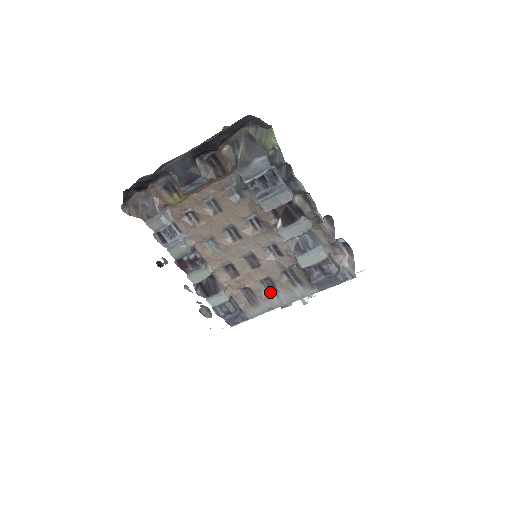
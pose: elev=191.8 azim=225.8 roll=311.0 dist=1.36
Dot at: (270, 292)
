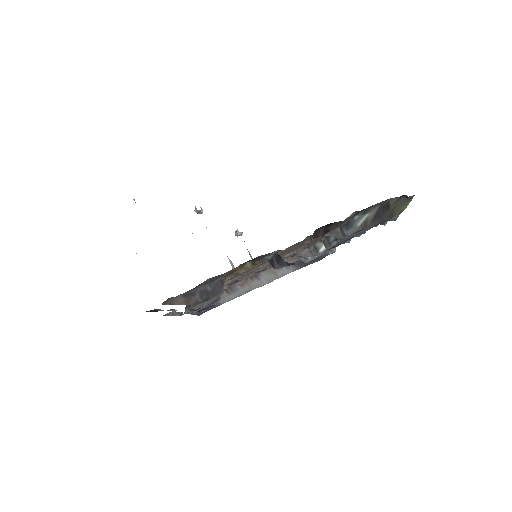
Dot at: (251, 278)
